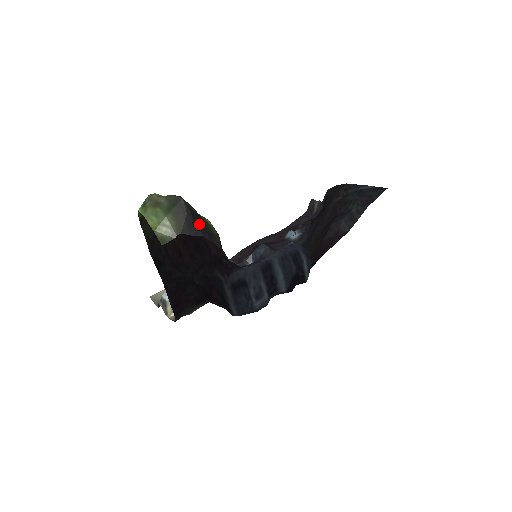
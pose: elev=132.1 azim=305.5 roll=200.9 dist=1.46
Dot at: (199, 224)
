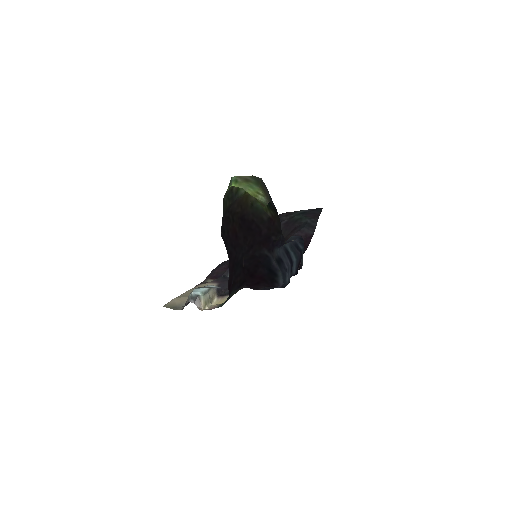
Dot at: occluded
